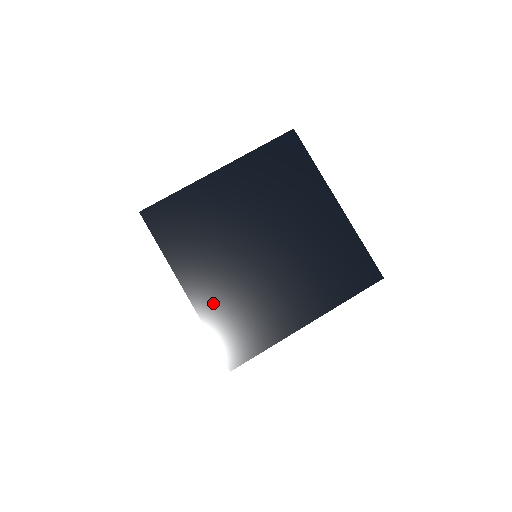
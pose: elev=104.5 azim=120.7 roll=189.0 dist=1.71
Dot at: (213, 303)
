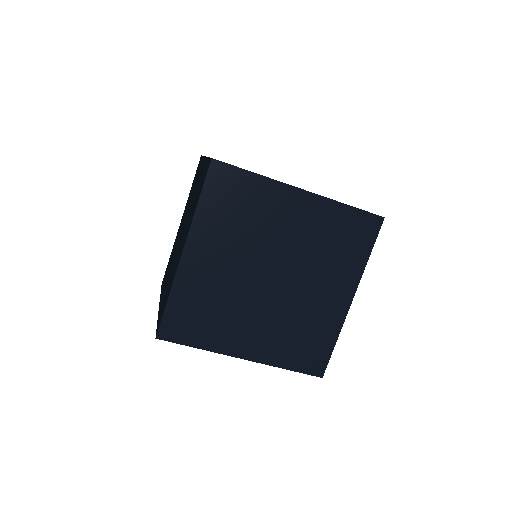
Dot at: (271, 349)
